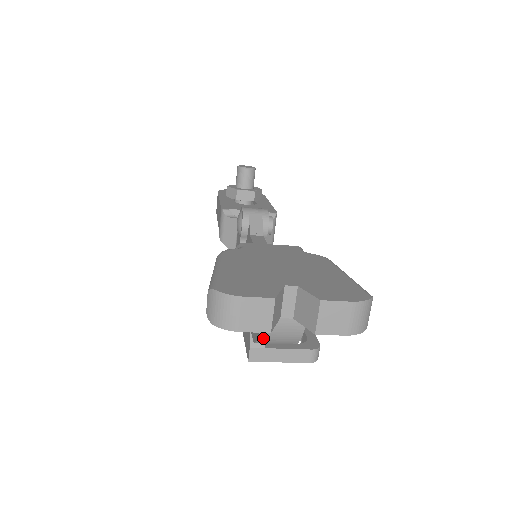
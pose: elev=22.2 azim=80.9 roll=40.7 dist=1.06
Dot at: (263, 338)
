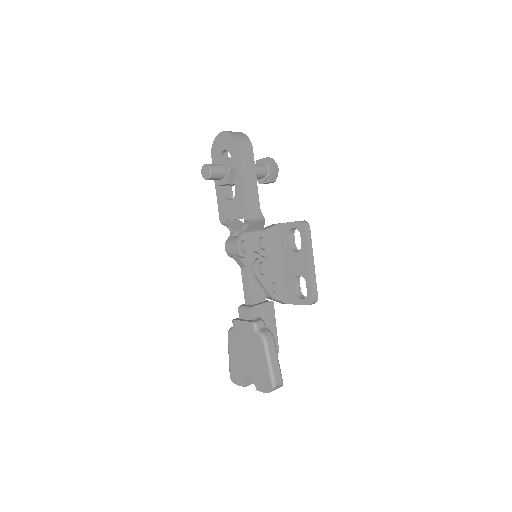
Dot at: occluded
